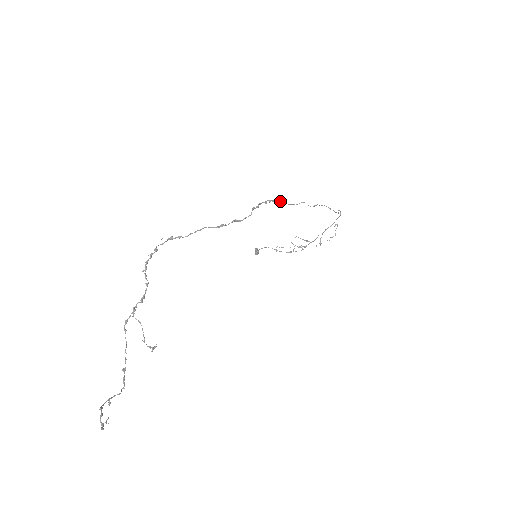
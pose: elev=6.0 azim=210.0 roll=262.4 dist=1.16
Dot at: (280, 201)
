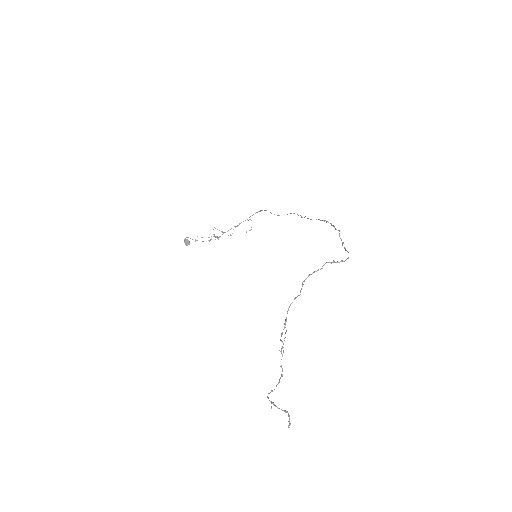
Dot at: (319, 219)
